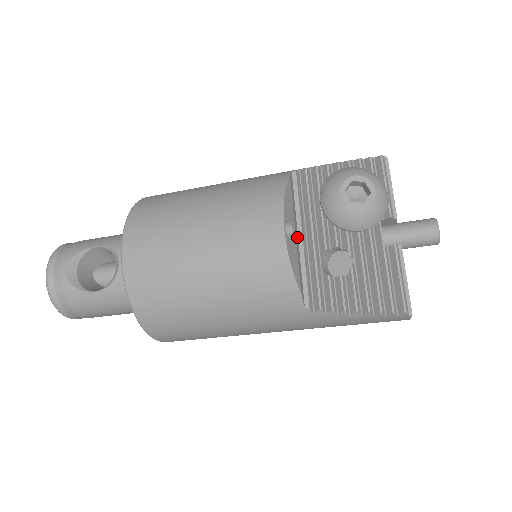
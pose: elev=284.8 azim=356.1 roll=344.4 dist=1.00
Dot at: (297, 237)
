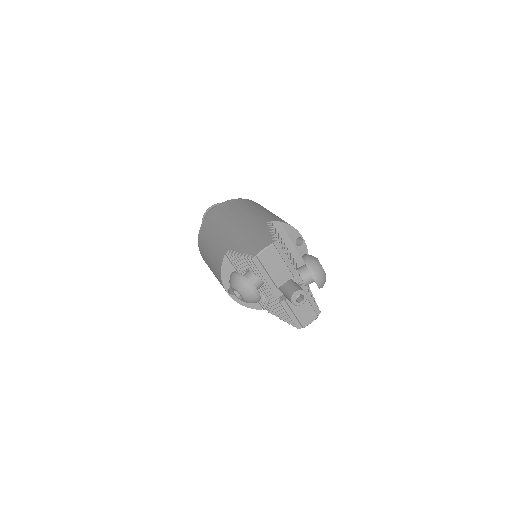
Dot at: occluded
